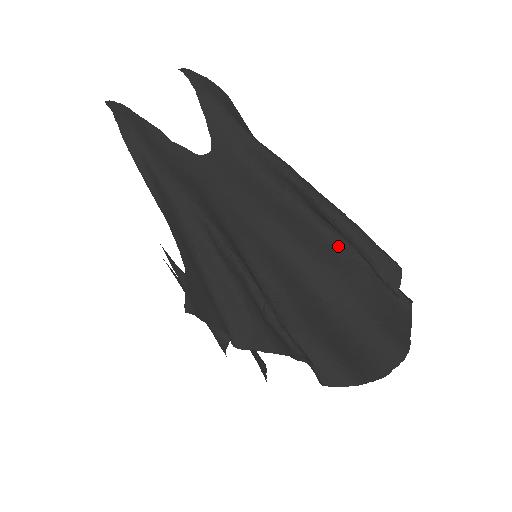
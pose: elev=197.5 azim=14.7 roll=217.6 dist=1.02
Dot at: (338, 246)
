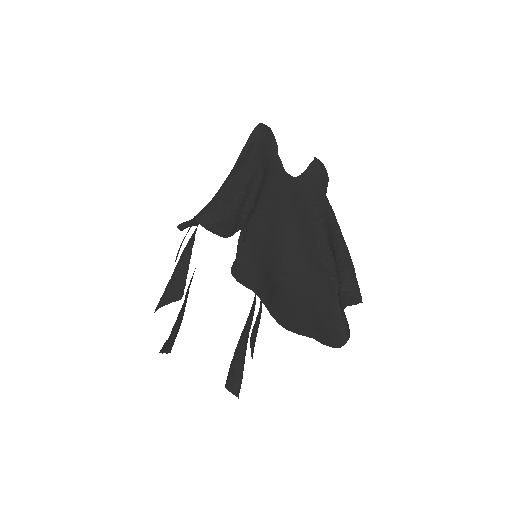
Dot at: (325, 267)
